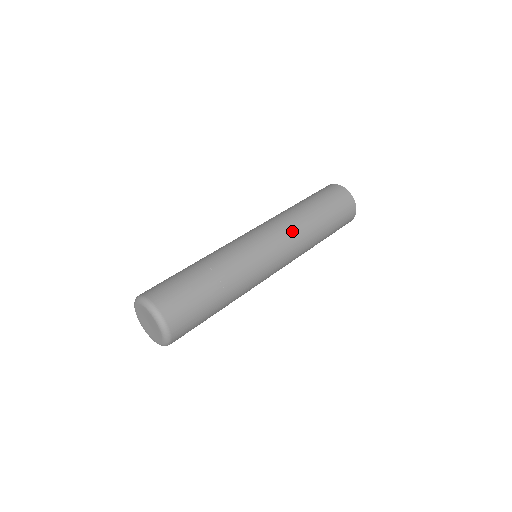
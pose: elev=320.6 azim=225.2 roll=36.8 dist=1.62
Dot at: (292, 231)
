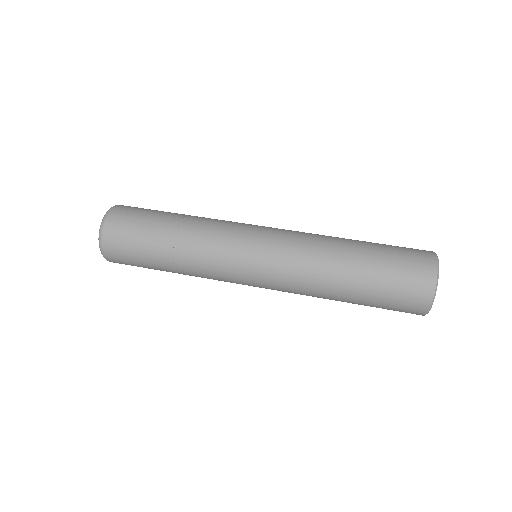
Dot at: (301, 246)
